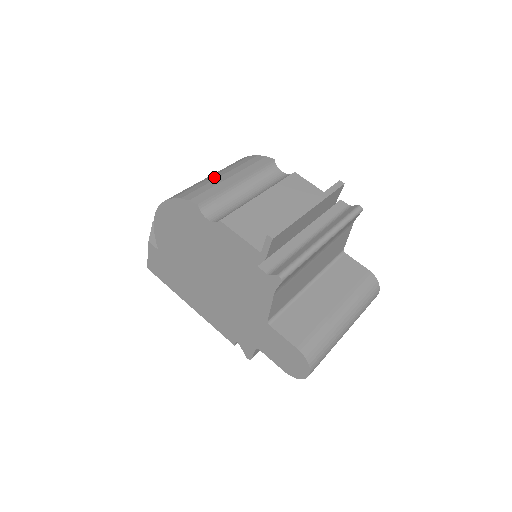
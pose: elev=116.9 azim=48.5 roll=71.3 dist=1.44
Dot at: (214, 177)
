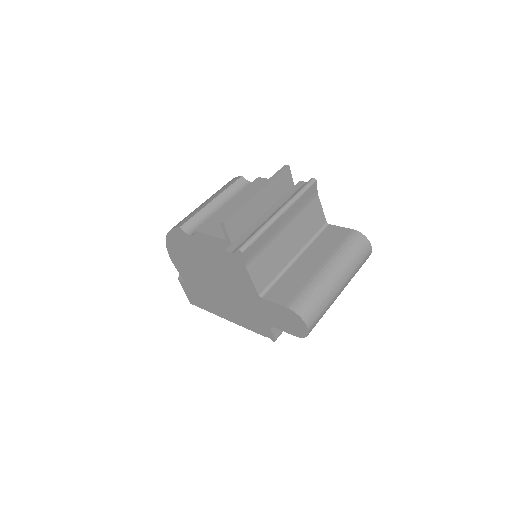
Dot at: occluded
